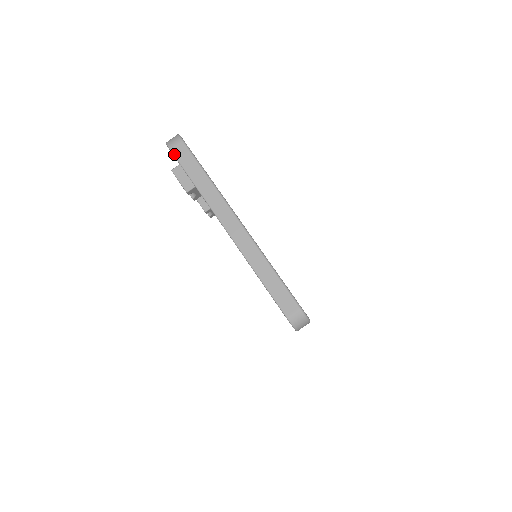
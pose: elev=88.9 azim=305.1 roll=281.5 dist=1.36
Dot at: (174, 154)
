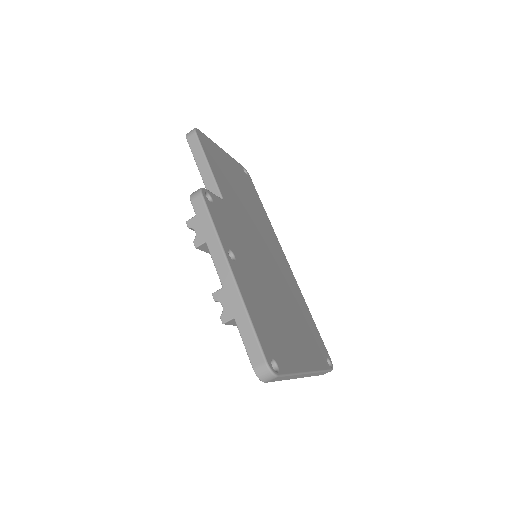
Dot at: occluded
